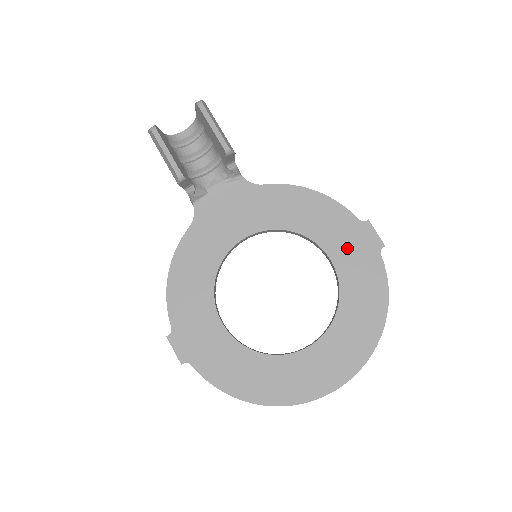
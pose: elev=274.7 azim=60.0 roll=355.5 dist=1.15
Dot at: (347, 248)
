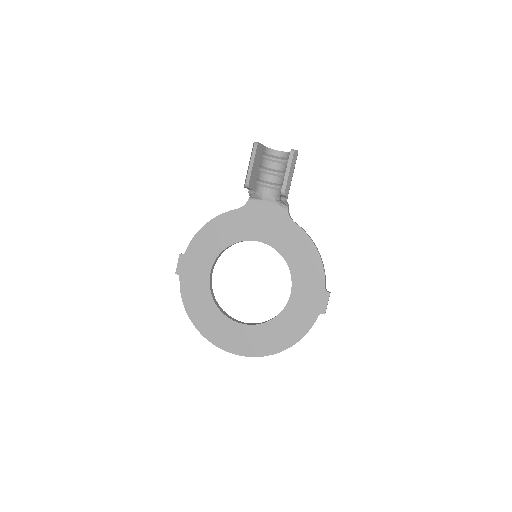
Dot at: (305, 296)
